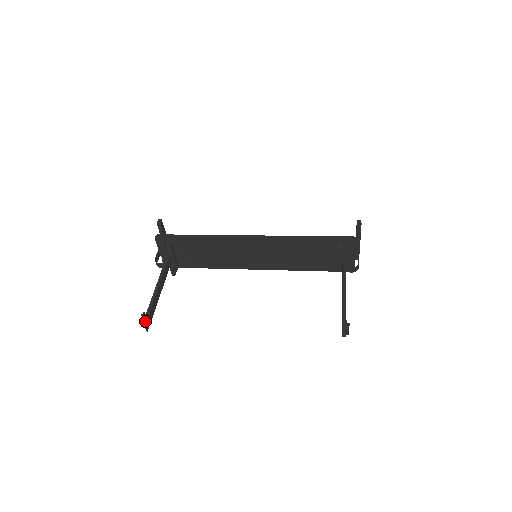
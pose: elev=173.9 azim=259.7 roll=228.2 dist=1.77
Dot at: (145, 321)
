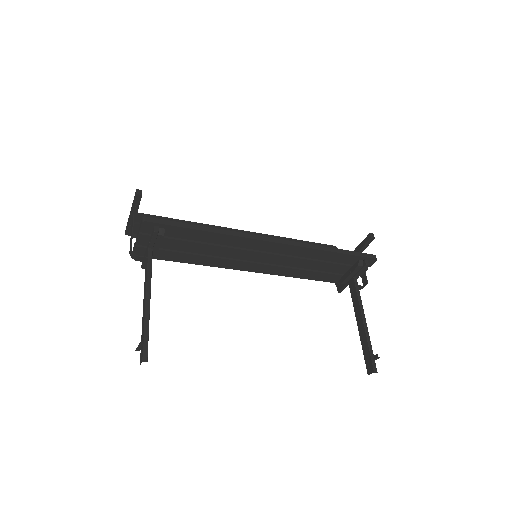
Dot at: (146, 352)
